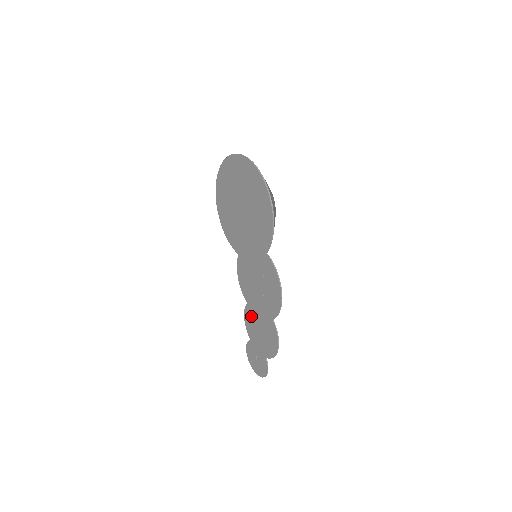
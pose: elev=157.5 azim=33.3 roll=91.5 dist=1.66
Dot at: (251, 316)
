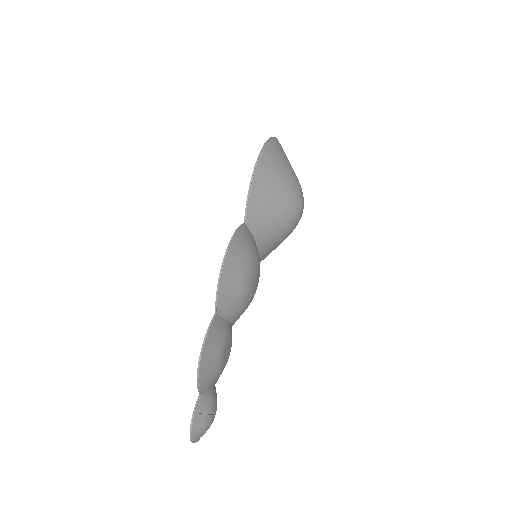
Dot at: occluded
